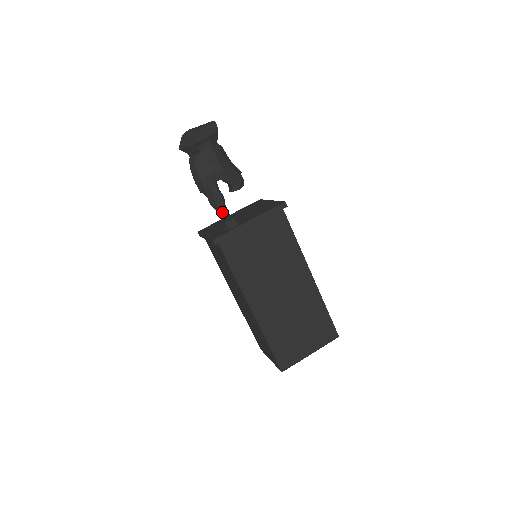
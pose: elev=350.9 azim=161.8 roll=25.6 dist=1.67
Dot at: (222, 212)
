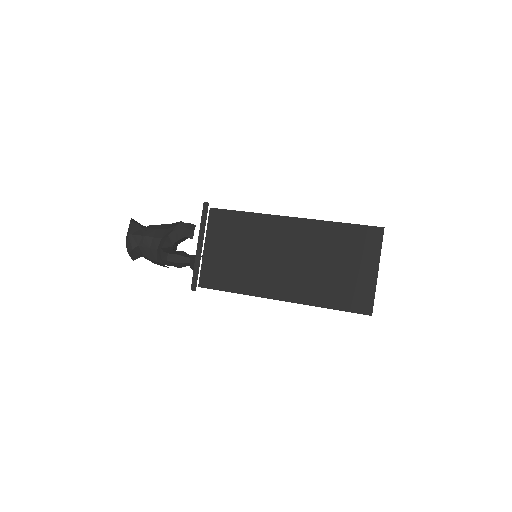
Dot at: occluded
